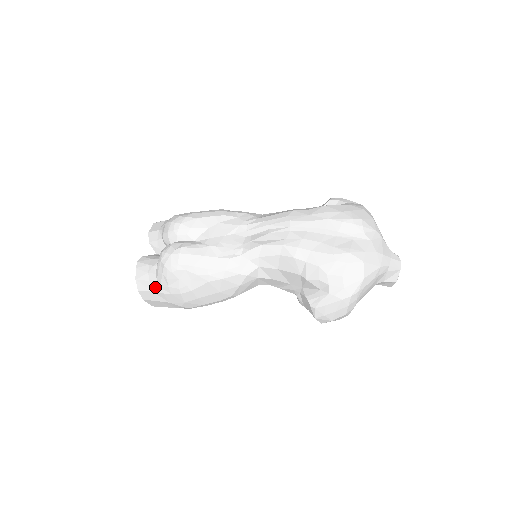
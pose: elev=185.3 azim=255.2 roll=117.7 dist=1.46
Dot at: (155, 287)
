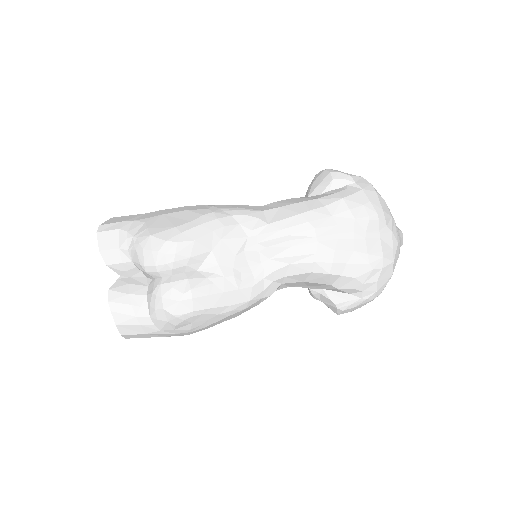
Dot at: (151, 330)
